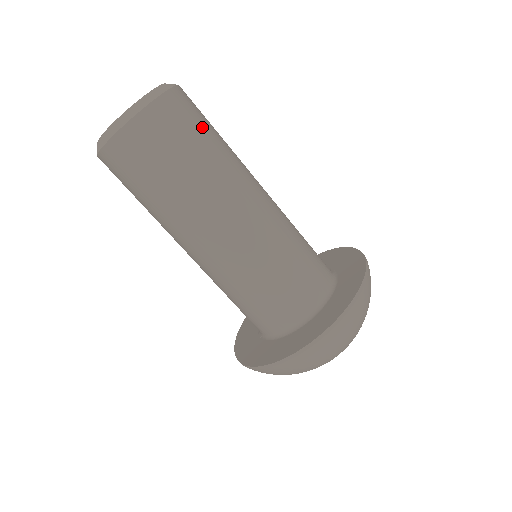
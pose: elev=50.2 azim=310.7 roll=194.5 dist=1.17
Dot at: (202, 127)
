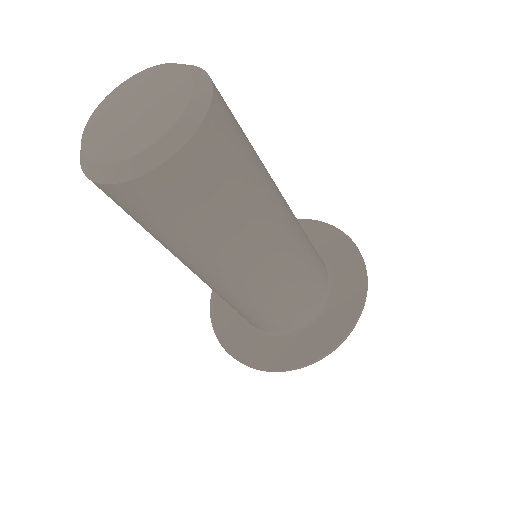
Dot at: (241, 154)
